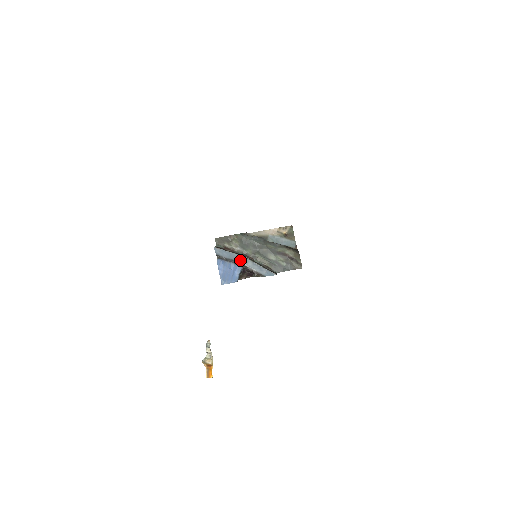
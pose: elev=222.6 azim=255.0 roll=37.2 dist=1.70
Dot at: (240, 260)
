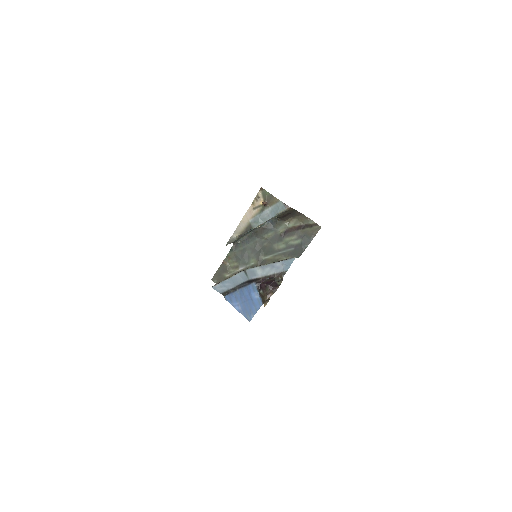
Dot at: (247, 277)
